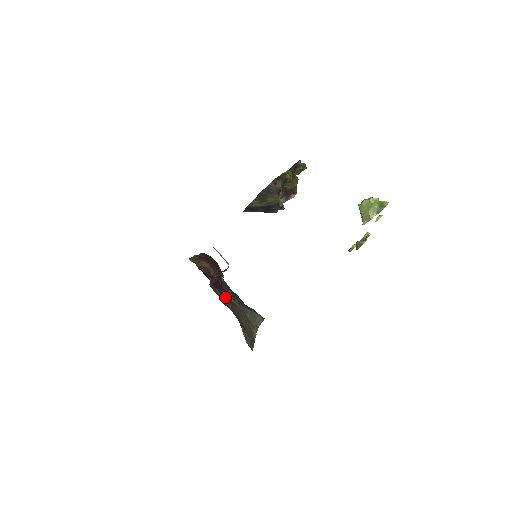
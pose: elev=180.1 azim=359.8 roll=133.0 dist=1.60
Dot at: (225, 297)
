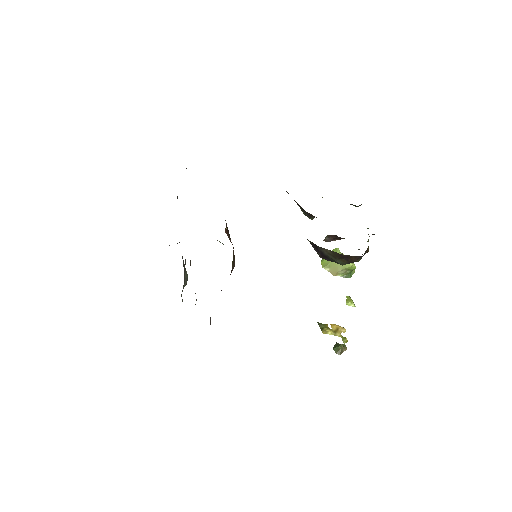
Dot at: occluded
